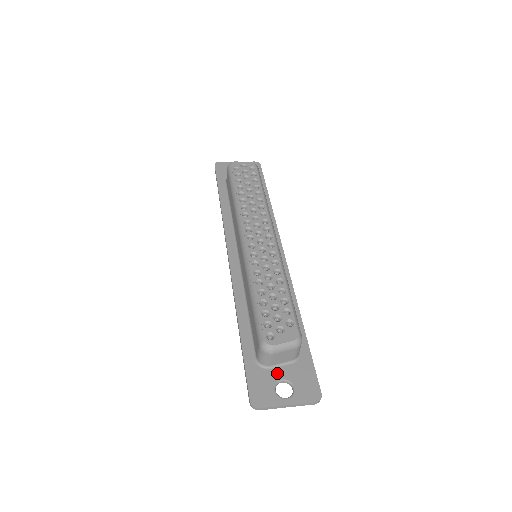
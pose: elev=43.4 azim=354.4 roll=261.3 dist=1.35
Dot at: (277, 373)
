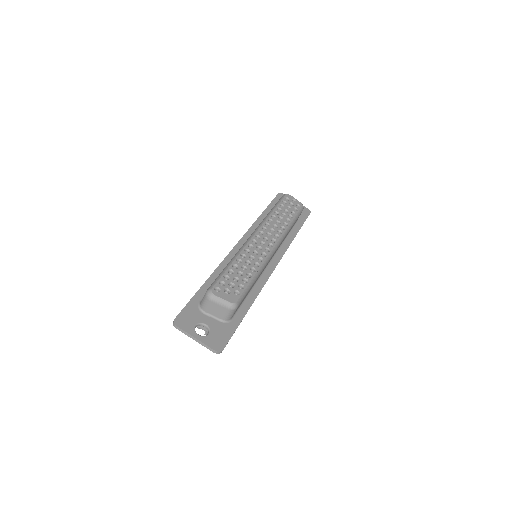
Dot at: (206, 319)
